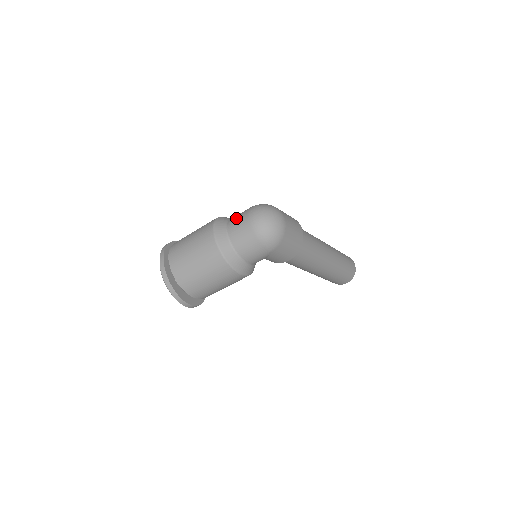
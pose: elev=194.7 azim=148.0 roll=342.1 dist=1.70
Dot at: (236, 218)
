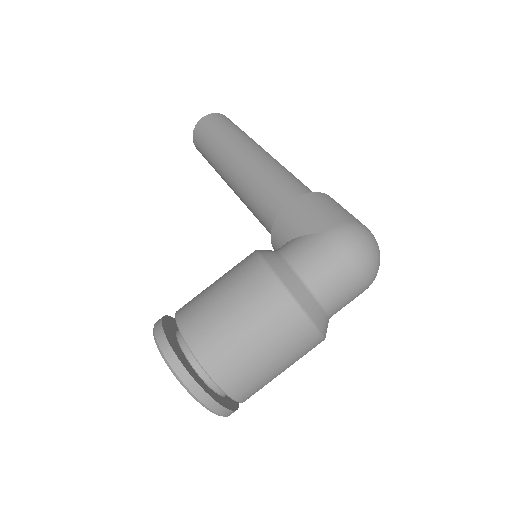
Dot at: (330, 281)
